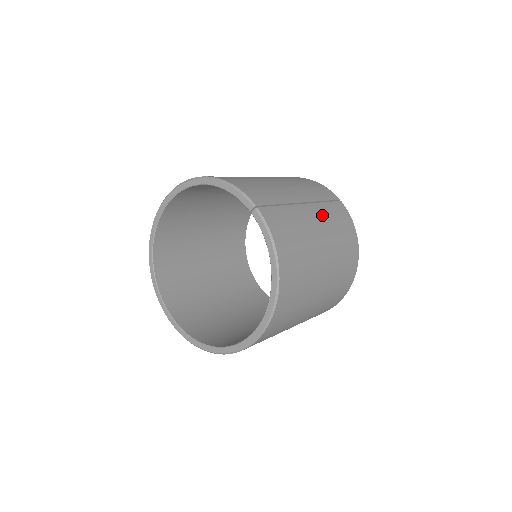
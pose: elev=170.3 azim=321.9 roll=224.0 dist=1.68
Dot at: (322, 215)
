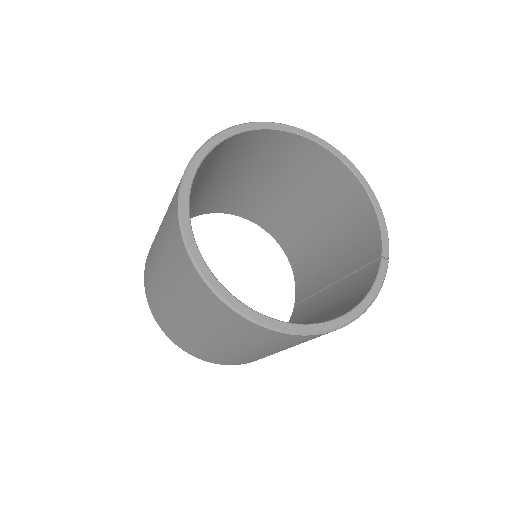
Dot at: occluded
